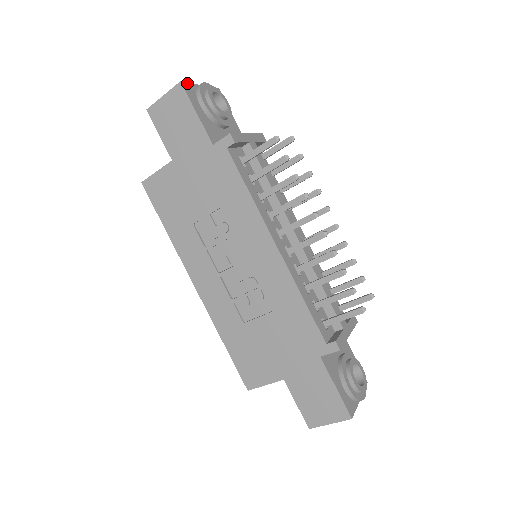
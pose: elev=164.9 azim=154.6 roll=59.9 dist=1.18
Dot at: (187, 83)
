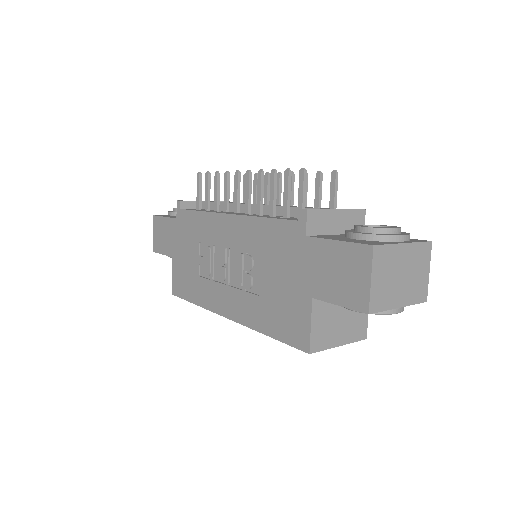
Dot at: (161, 215)
